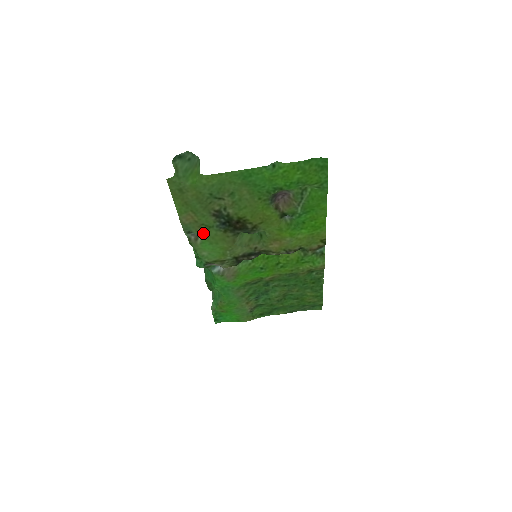
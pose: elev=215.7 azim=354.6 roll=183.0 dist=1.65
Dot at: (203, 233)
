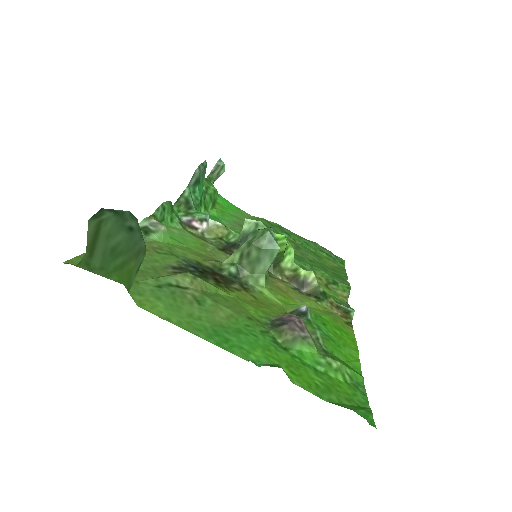
Dot at: (163, 245)
